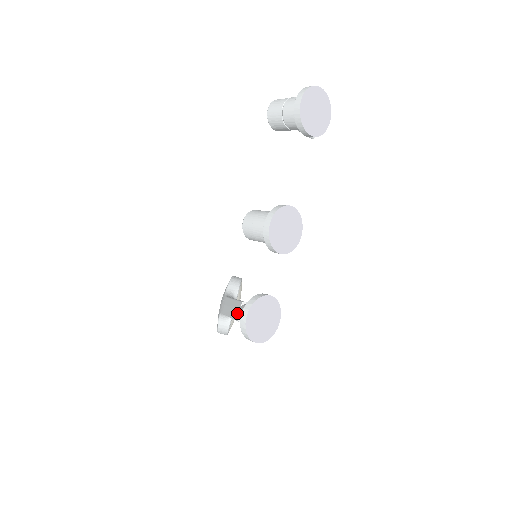
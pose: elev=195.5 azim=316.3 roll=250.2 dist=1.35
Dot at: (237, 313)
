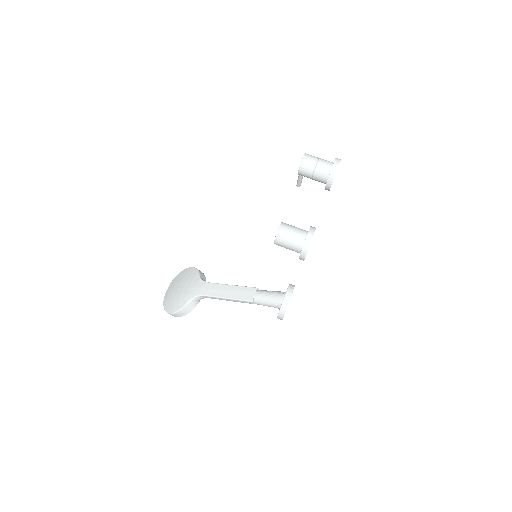
Dot at: (249, 296)
